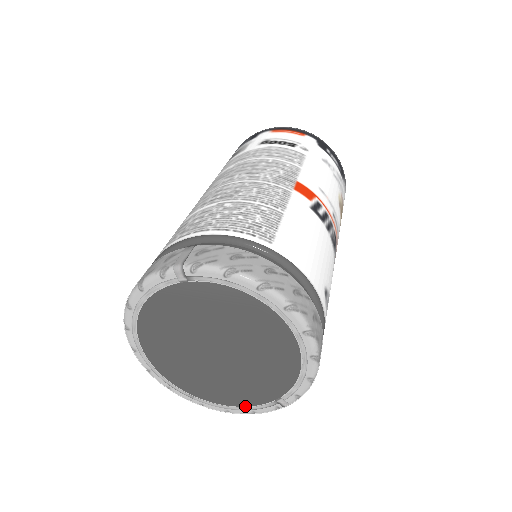
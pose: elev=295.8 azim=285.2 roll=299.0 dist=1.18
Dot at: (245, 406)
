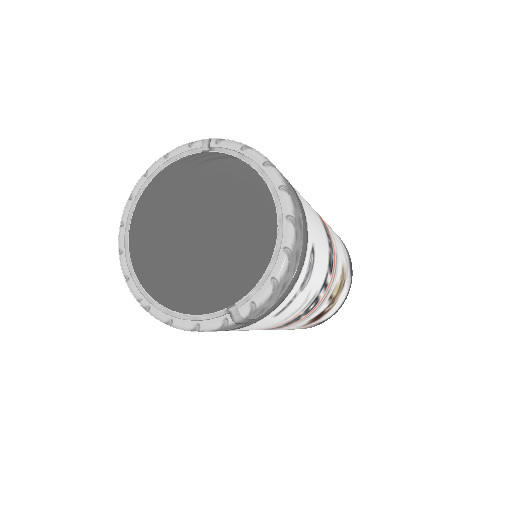
Dot at: (193, 315)
